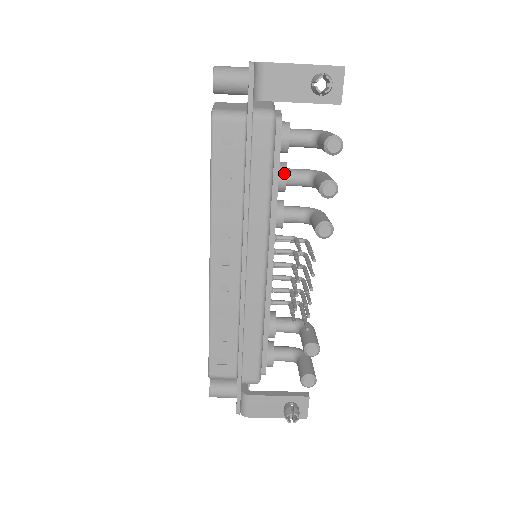
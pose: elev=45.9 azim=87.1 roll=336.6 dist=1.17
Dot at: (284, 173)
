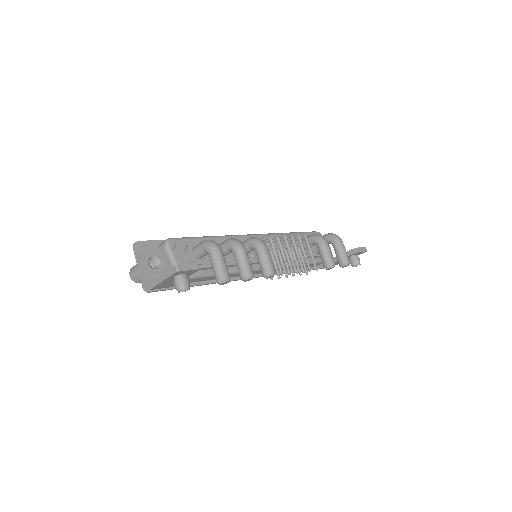
Dot at: occluded
